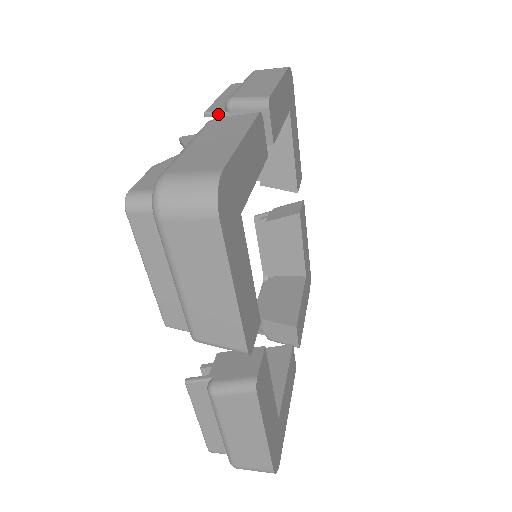
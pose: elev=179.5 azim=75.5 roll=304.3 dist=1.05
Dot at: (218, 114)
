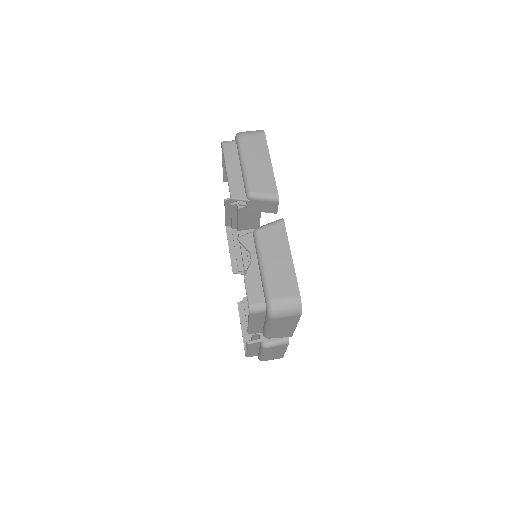
Dot at: (242, 200)
